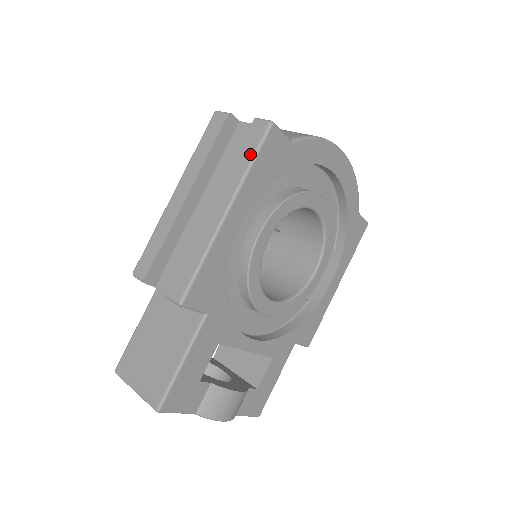
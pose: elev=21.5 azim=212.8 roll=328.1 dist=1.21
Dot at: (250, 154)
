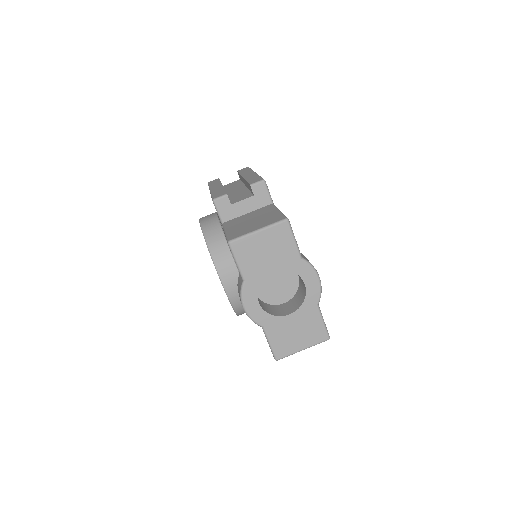
Dot at: (248, 169)
